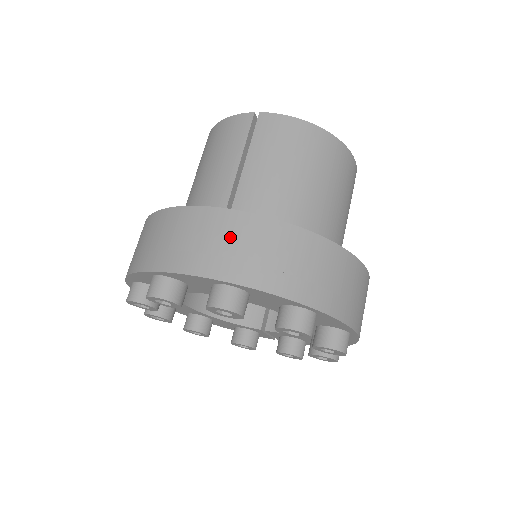
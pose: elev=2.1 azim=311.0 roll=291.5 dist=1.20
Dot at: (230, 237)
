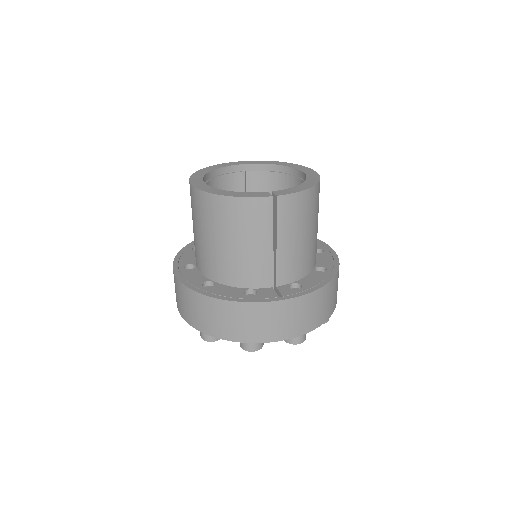
Dot at: (301, 312)
